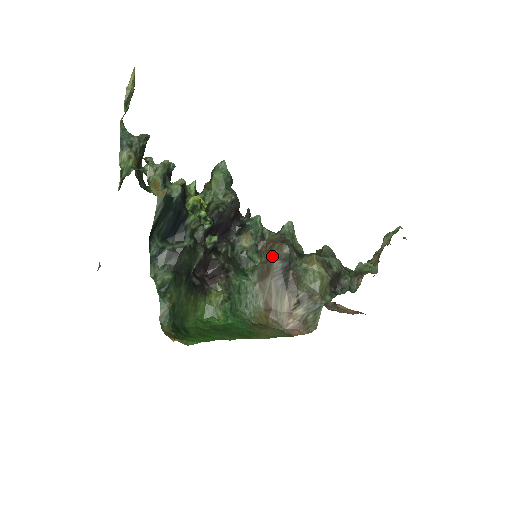
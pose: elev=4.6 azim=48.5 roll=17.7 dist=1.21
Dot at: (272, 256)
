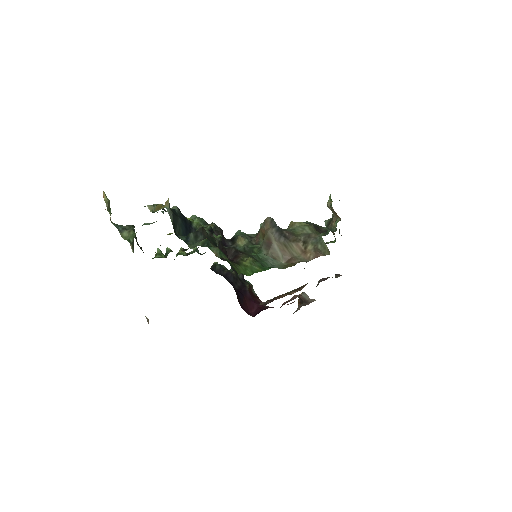
Dot at: (265, 231)
